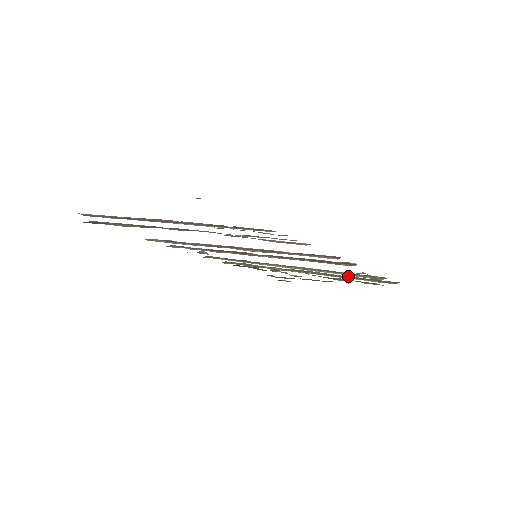
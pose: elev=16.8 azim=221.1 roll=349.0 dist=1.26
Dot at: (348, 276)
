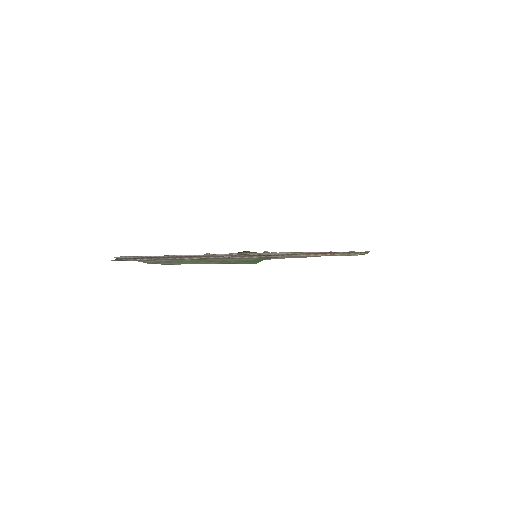
Dot at: occluded
